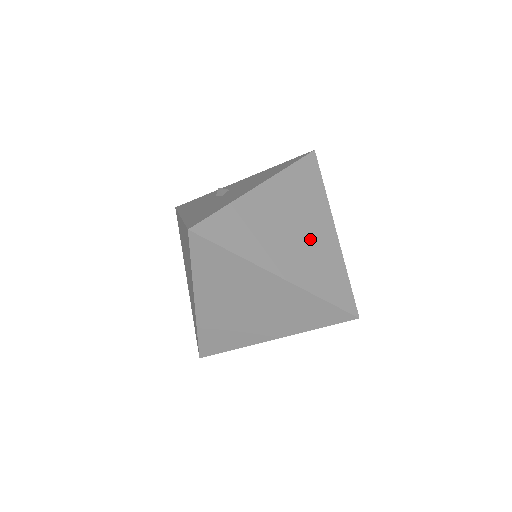
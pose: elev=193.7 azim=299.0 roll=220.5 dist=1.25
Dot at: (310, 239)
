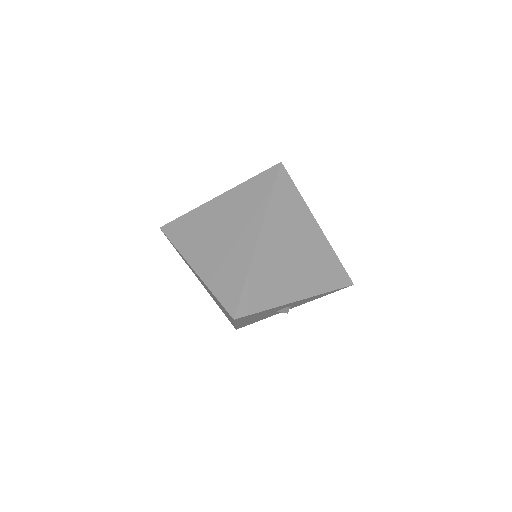
Dot at: occluded
